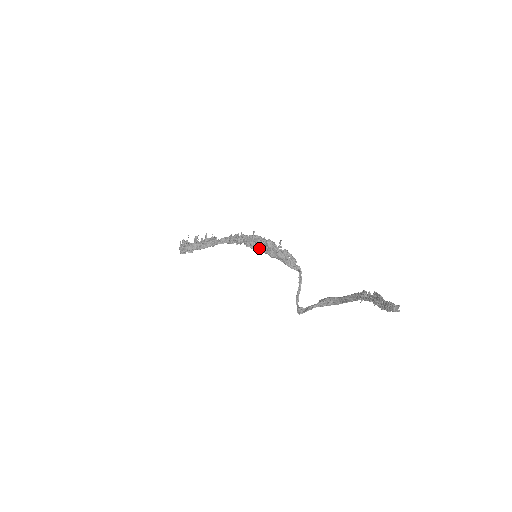
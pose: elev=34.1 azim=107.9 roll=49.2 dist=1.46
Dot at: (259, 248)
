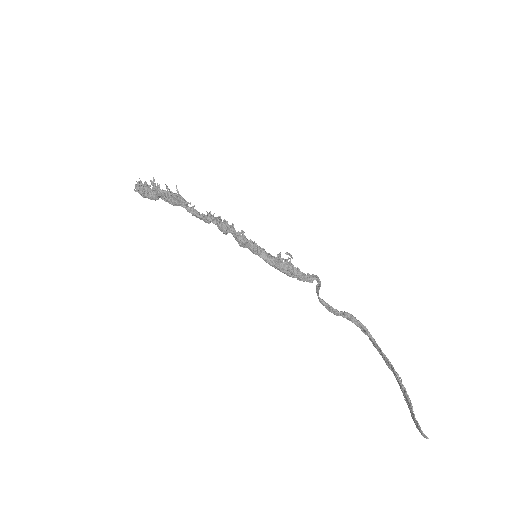
Dot at: occluded
